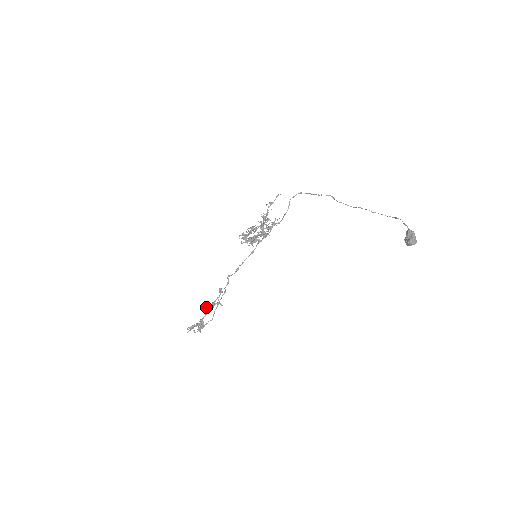
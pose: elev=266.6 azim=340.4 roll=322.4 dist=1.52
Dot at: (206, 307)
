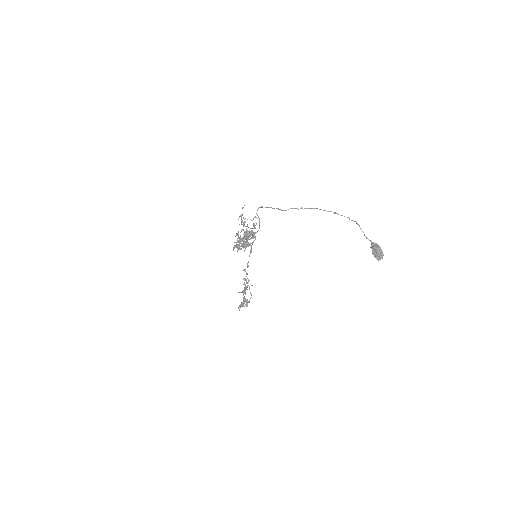
Dot at: occluded
